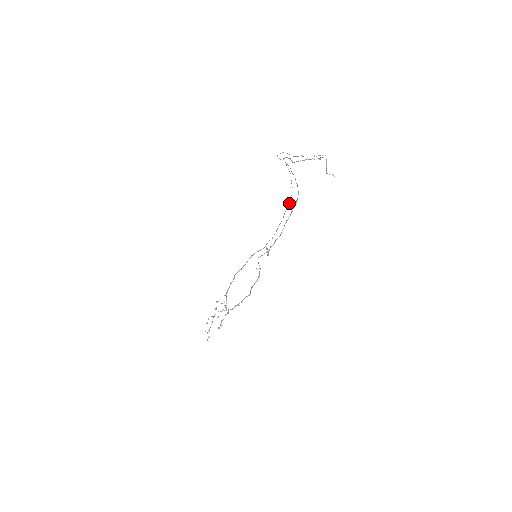
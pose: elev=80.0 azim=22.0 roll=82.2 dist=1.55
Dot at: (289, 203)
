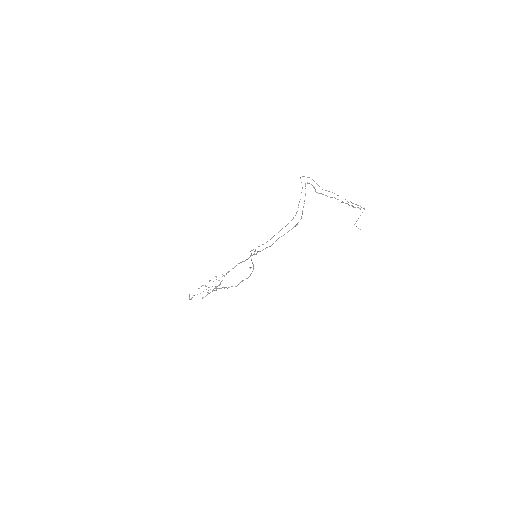
Dot at: occluded
